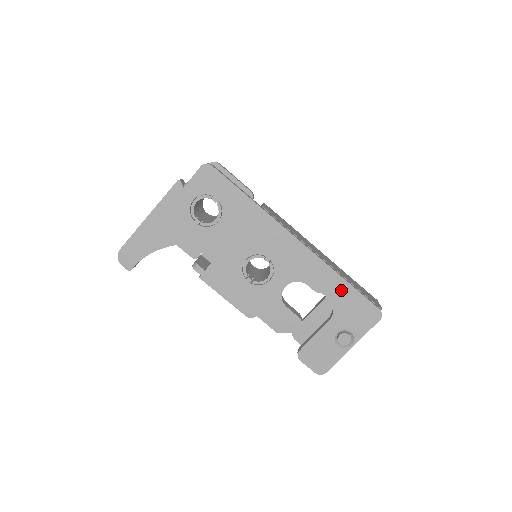
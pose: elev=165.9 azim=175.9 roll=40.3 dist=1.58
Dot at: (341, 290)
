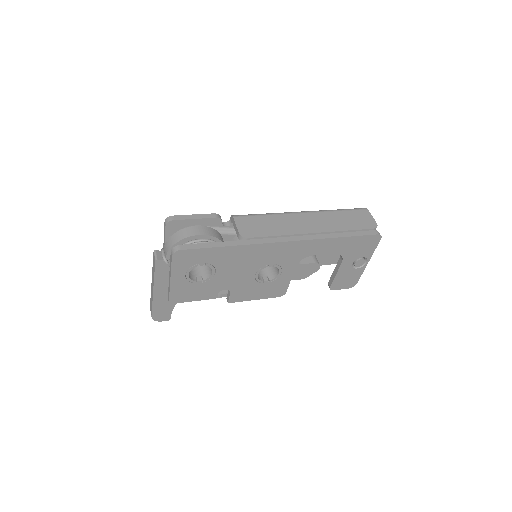
Dot at: (340, 244)
